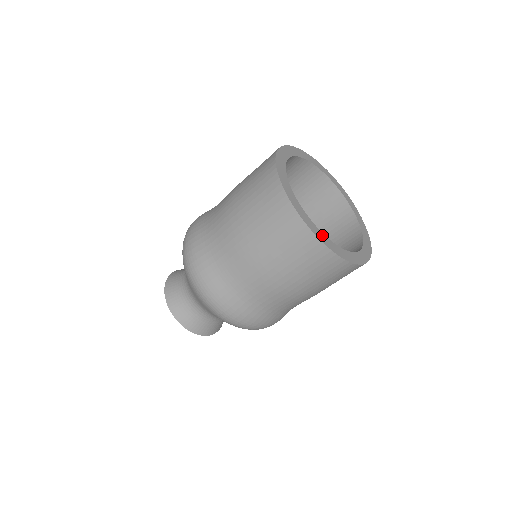
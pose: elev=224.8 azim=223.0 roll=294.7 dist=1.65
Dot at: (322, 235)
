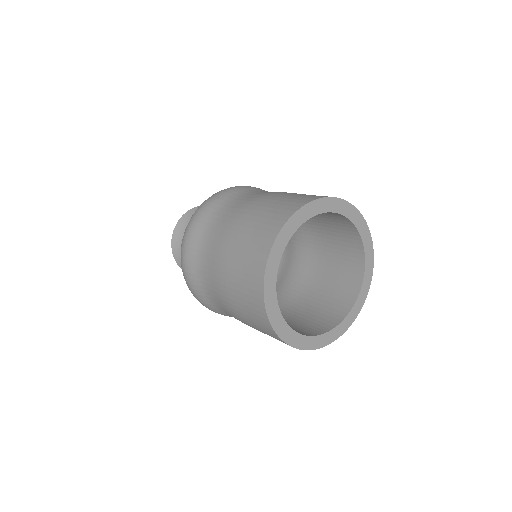
Dot at: (282, 323)
